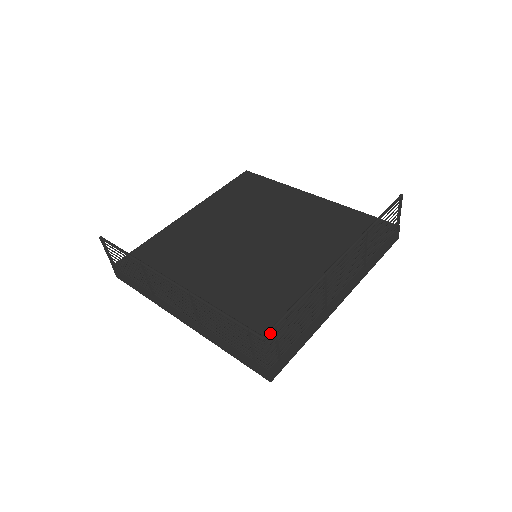
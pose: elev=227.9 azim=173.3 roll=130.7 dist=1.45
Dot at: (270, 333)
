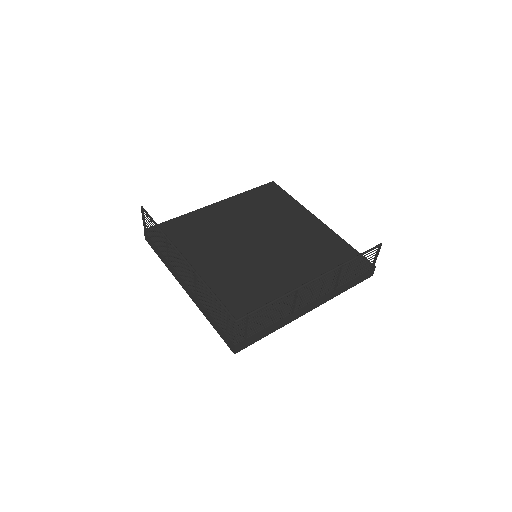
Dot at: occluded
